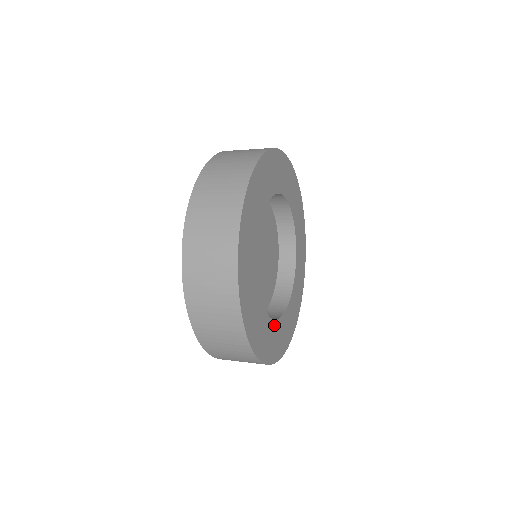
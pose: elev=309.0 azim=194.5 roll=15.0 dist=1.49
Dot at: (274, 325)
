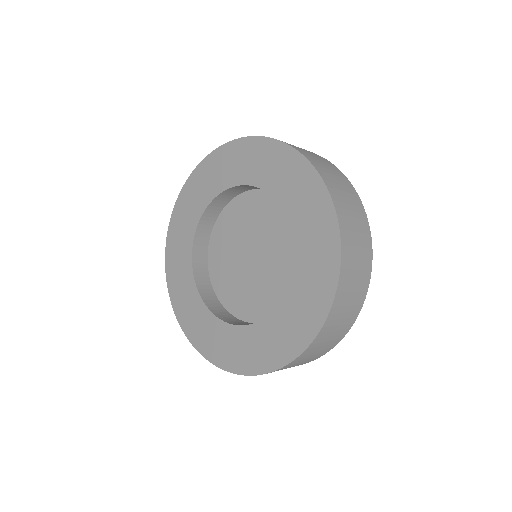
Dot at: occluded
